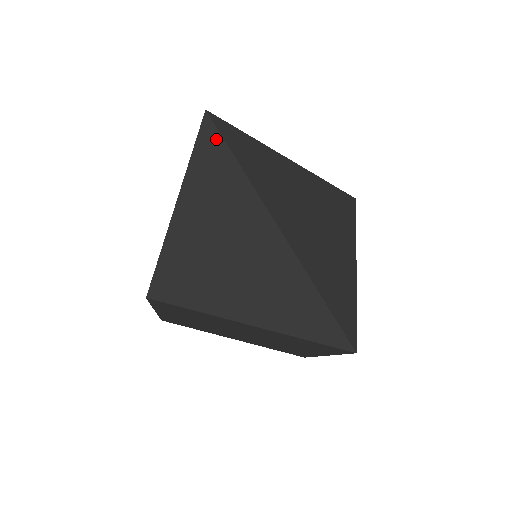
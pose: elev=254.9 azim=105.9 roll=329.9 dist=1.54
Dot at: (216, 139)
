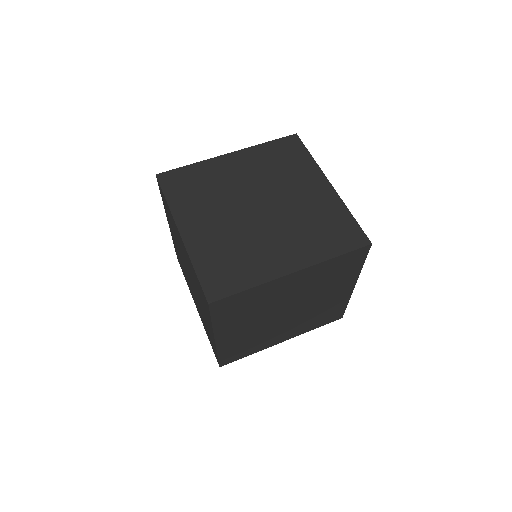
Dot at: occluded
